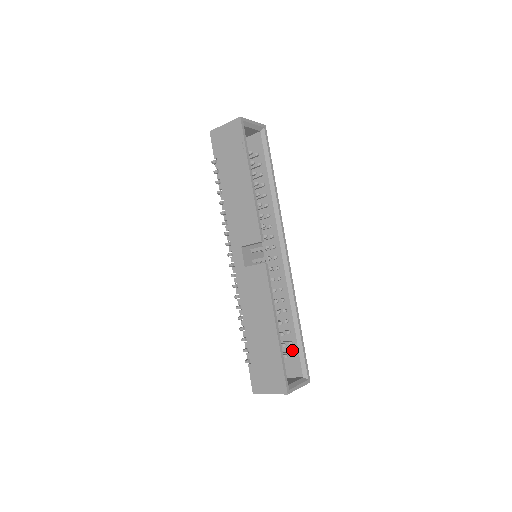
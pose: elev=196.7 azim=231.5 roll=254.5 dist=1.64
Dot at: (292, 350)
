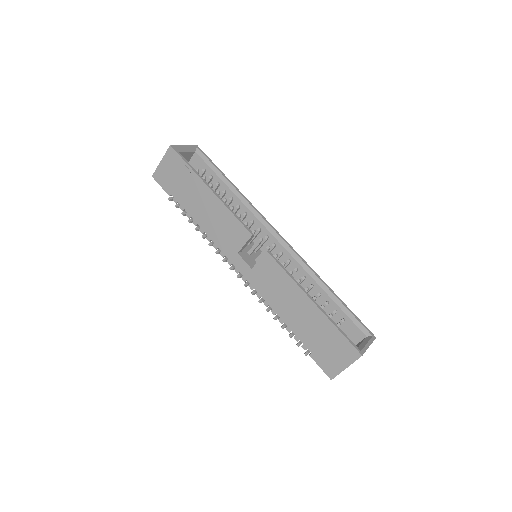
Dot at: occluded
